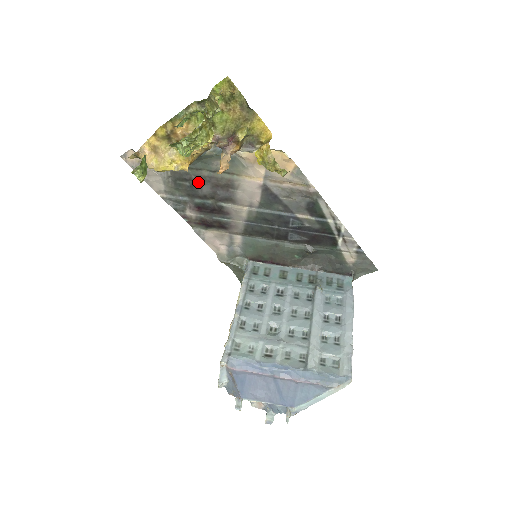
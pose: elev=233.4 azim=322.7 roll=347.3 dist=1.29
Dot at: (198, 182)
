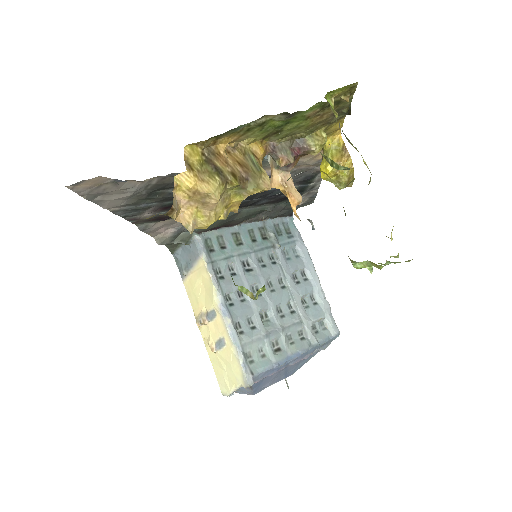
Dot at: occluded
